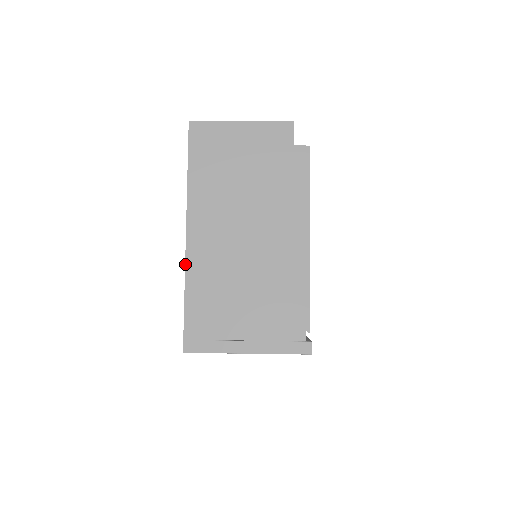
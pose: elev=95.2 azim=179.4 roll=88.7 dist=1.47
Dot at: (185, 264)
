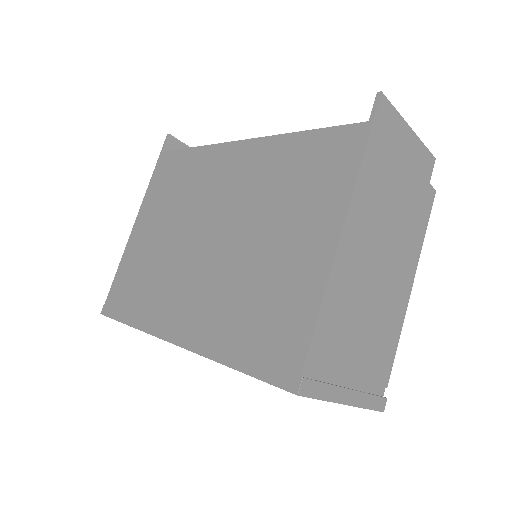
Dot at: (330, 273)
